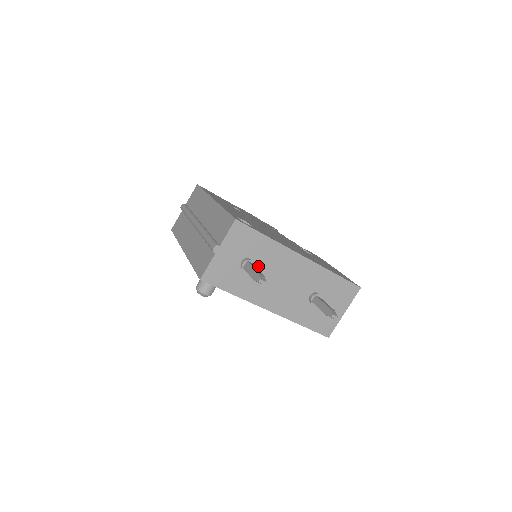
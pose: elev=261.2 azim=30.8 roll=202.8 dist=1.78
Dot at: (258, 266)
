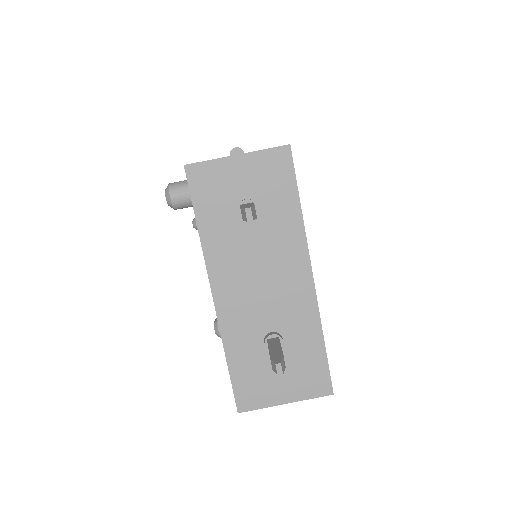
Dot at: (256, 226)
